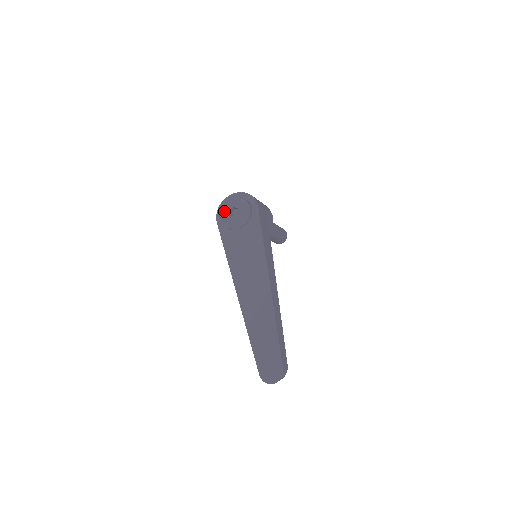
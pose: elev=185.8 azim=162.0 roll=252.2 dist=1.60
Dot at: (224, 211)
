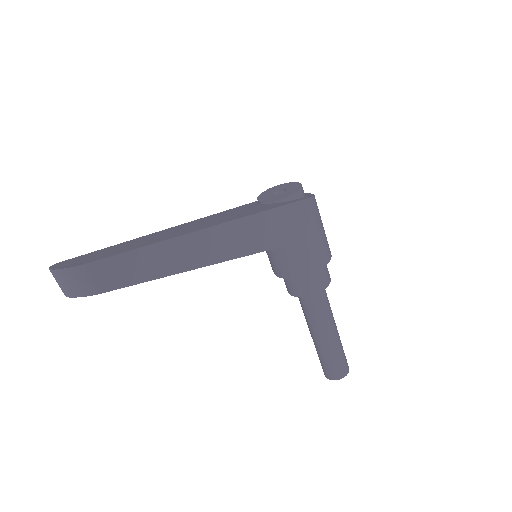
Dot at: (272, 189)
